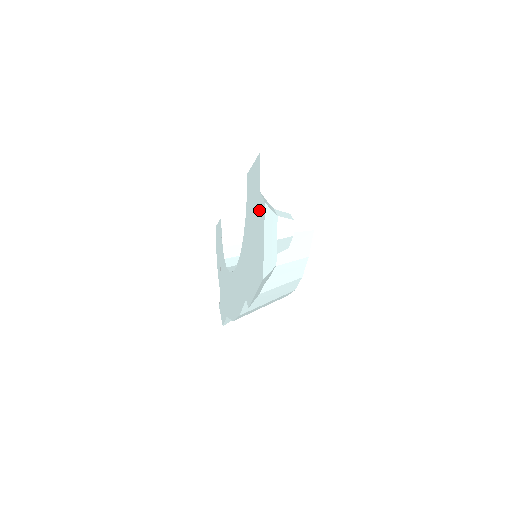
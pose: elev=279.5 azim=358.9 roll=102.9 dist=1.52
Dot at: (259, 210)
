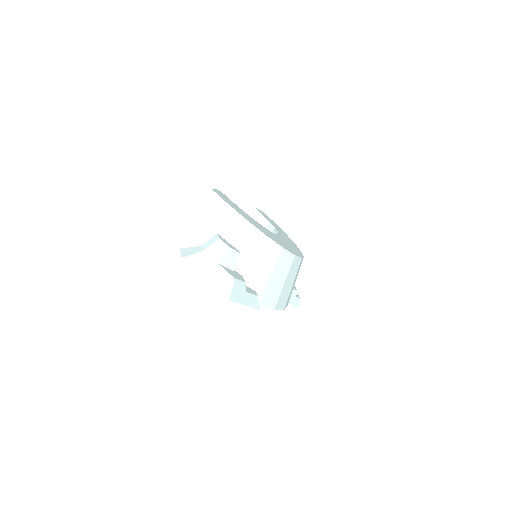
Dot at: occluded
